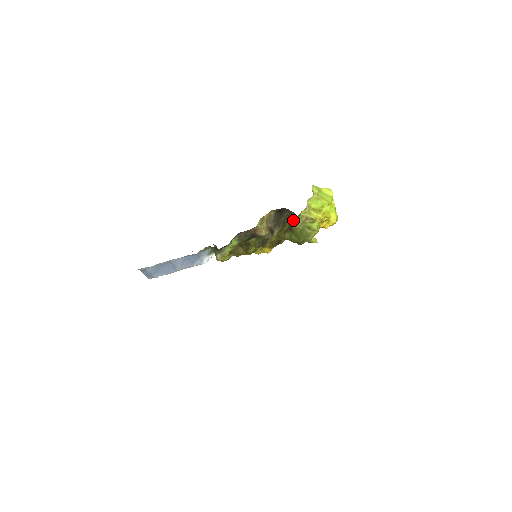
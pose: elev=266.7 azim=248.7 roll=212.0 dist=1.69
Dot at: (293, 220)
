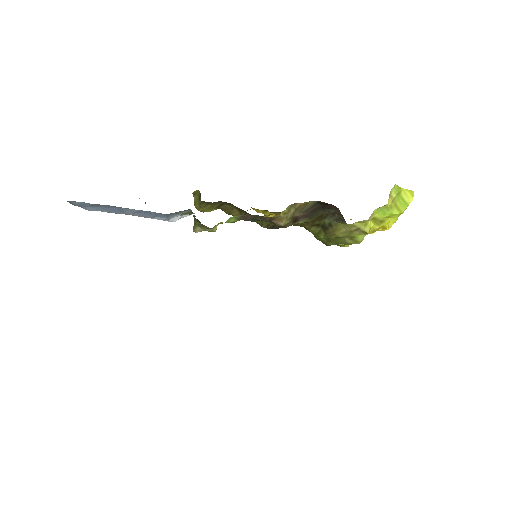
Dot at: (336, 222)
